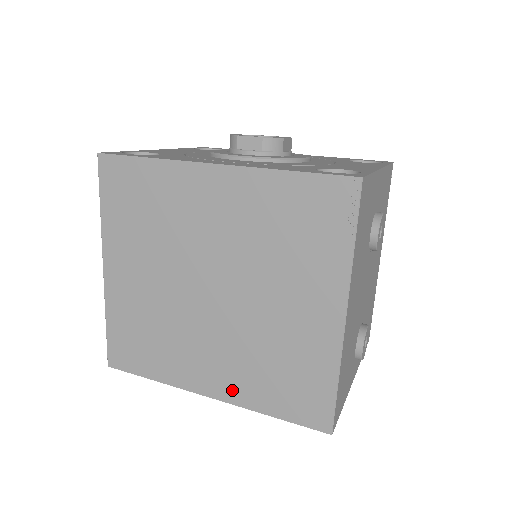
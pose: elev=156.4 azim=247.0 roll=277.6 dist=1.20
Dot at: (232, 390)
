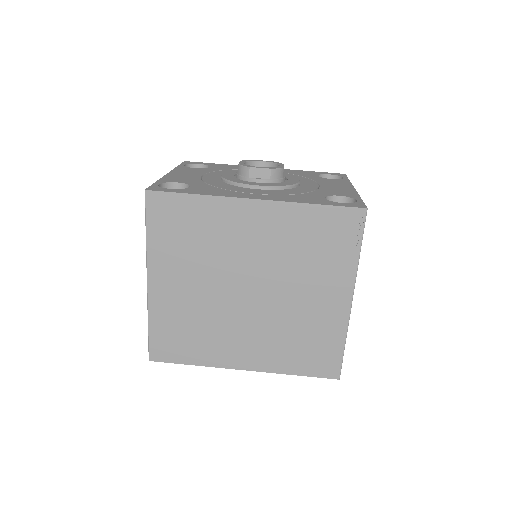
Dot at: (264, 362)
